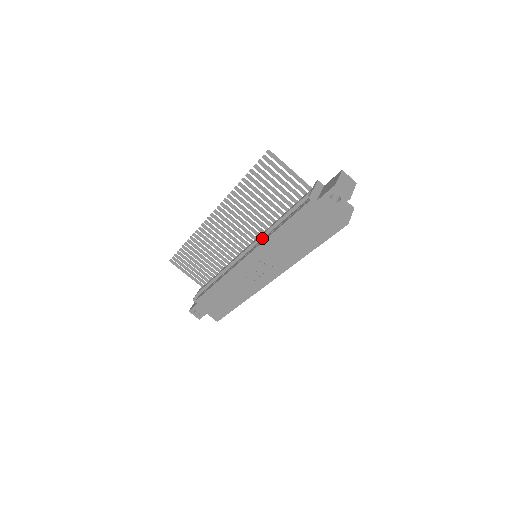
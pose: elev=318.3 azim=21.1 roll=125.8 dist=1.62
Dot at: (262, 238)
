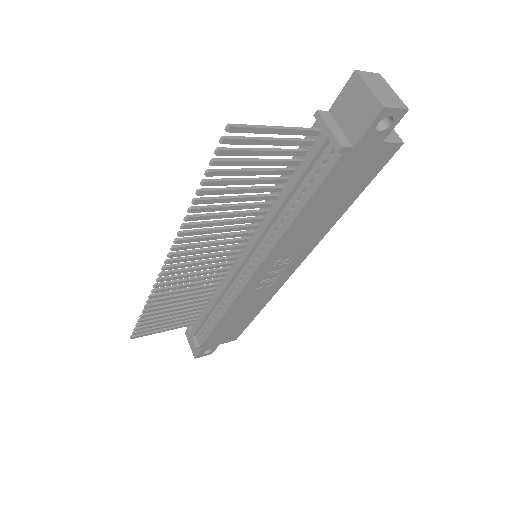
Dot at: (263, 237)
